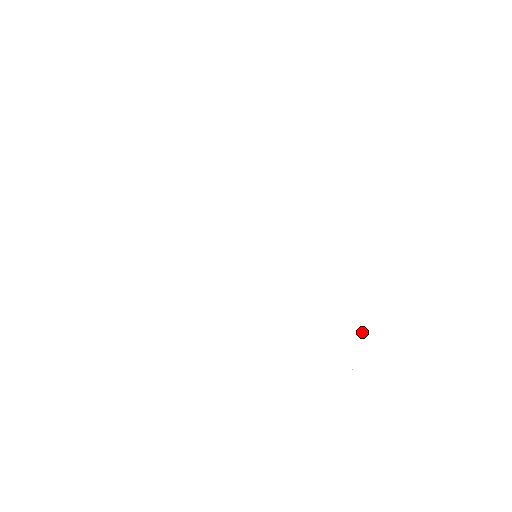
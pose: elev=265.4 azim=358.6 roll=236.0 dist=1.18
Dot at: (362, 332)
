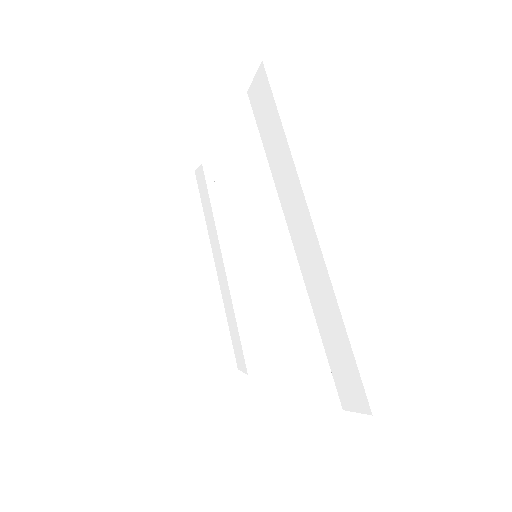
Dot at: (325, 324)
